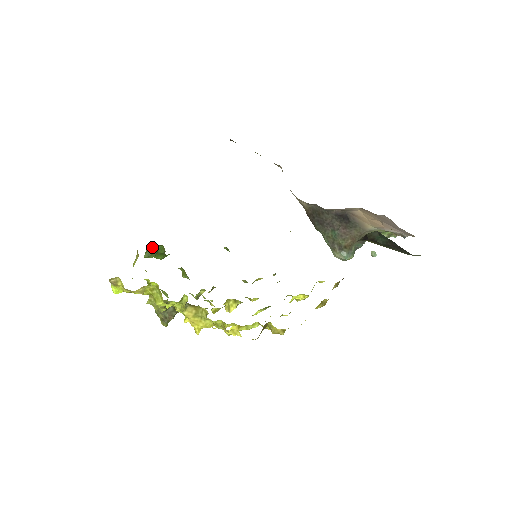
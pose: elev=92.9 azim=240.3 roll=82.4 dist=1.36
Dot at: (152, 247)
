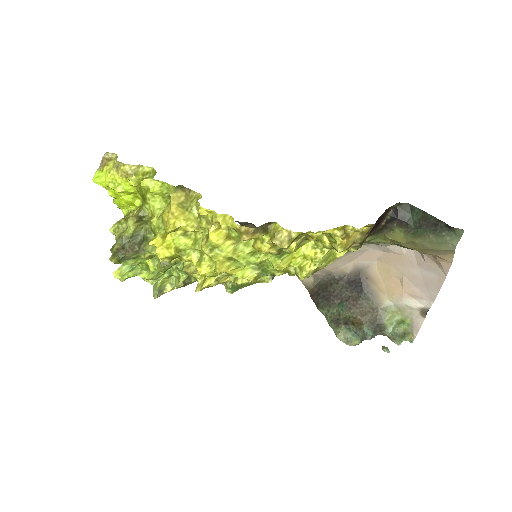
Dot at: occluded
